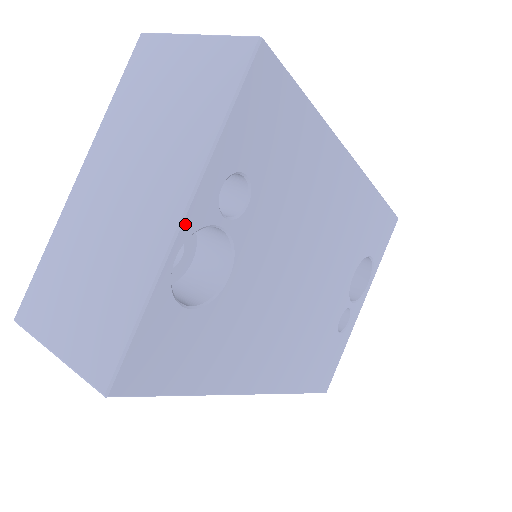
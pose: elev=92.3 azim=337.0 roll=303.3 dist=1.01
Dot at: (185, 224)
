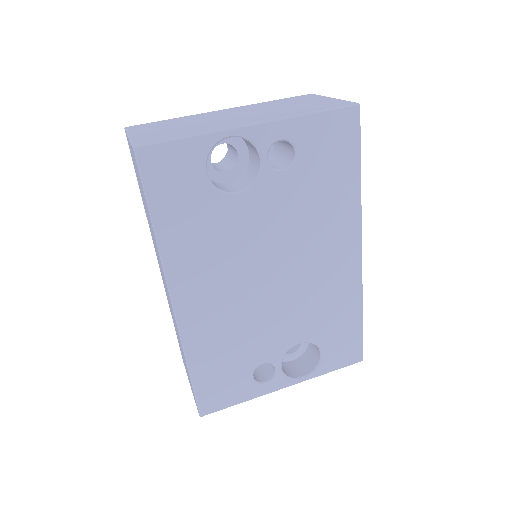
Dot at: (249, 128)
